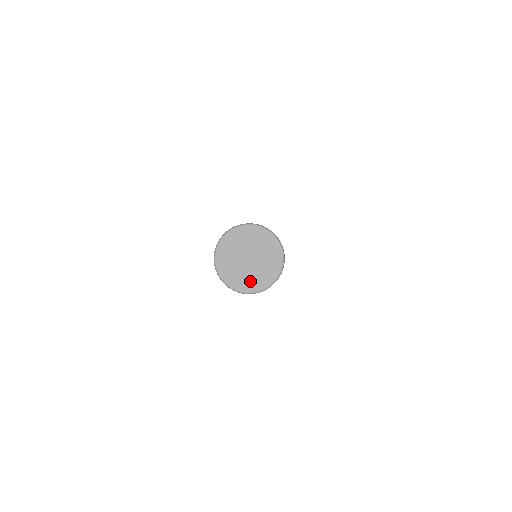
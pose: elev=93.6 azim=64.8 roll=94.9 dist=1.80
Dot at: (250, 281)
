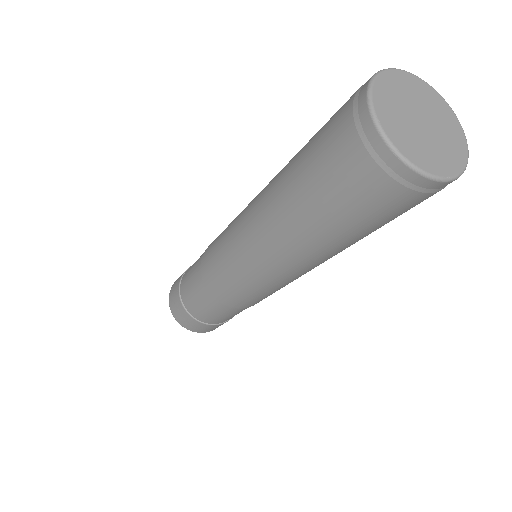
Dot at: (415, 147)
